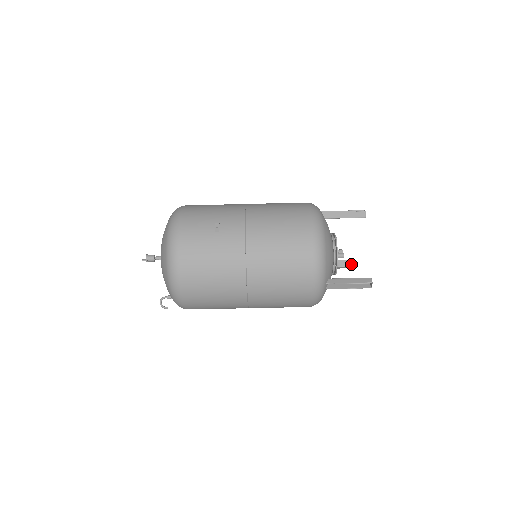
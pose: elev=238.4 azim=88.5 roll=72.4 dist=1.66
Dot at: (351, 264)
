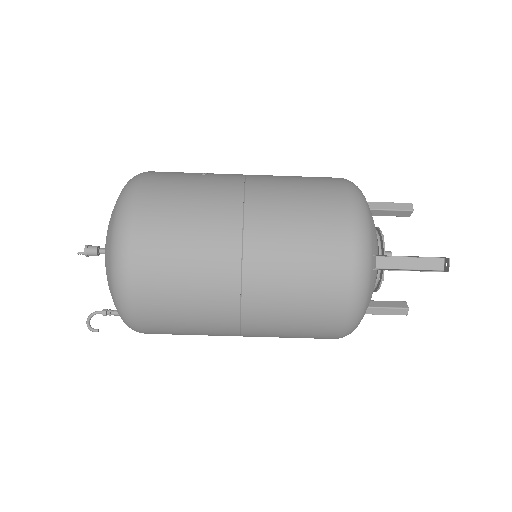
Dot at: (400, 305)
